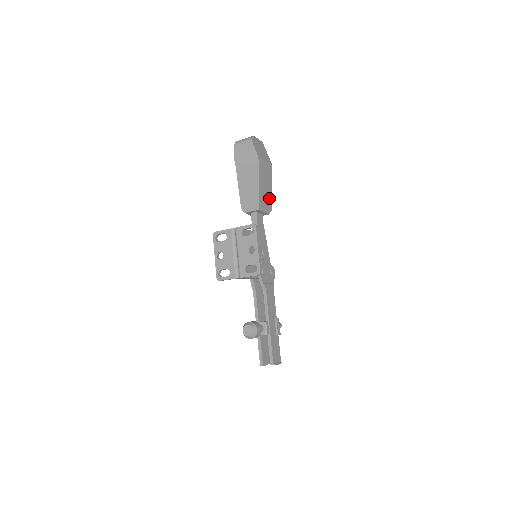
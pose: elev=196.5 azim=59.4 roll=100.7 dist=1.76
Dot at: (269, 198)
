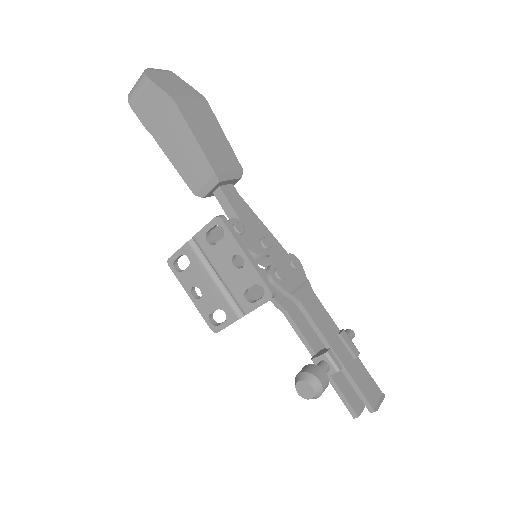
Dot at: (228, 152)
